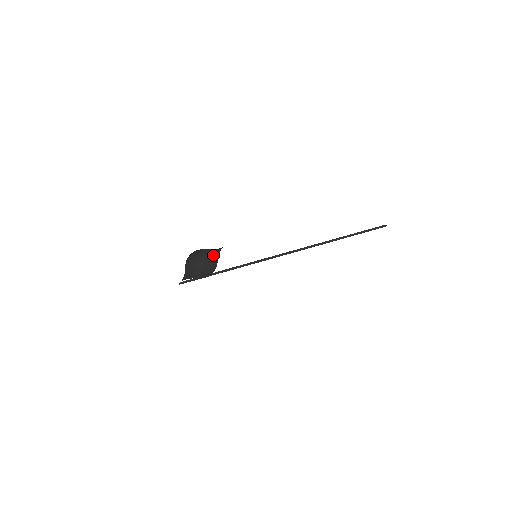
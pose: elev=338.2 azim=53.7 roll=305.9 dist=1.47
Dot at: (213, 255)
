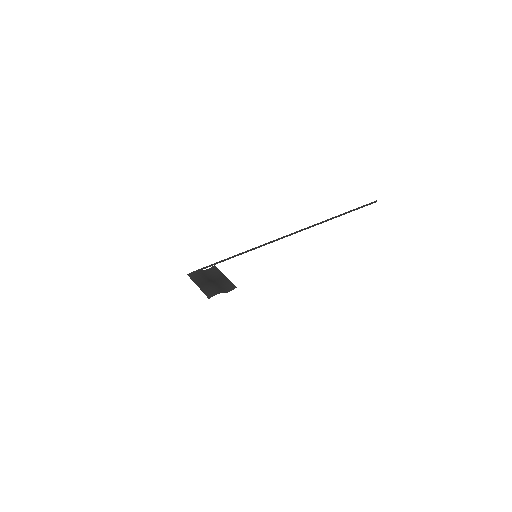
Dot at: (224, 284)
